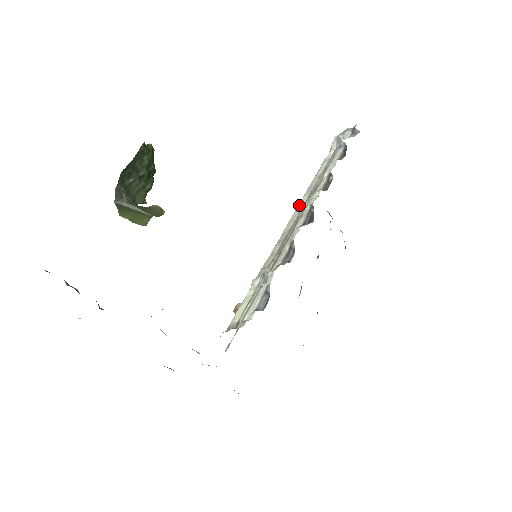
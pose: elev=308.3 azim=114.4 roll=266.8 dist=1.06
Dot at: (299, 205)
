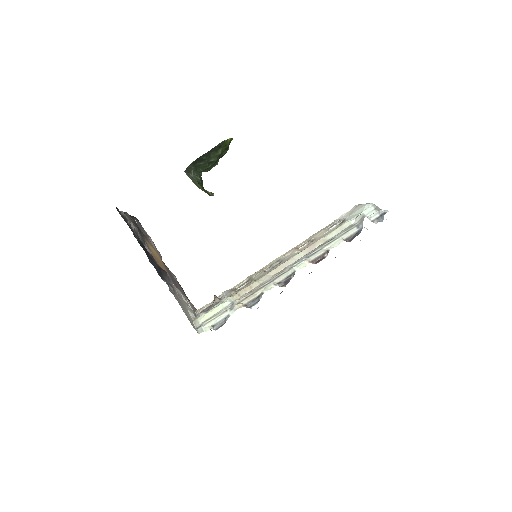
Dot at: (294, 257)
